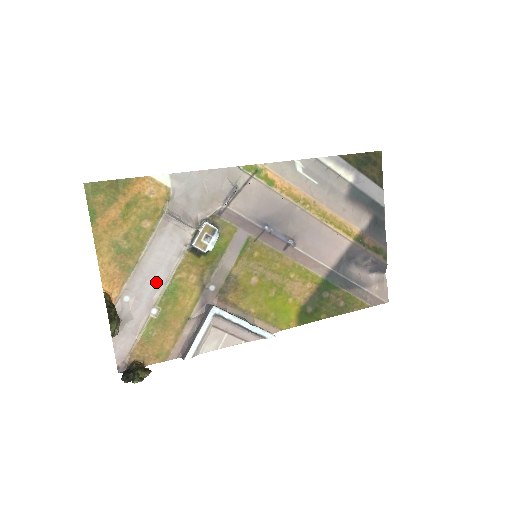
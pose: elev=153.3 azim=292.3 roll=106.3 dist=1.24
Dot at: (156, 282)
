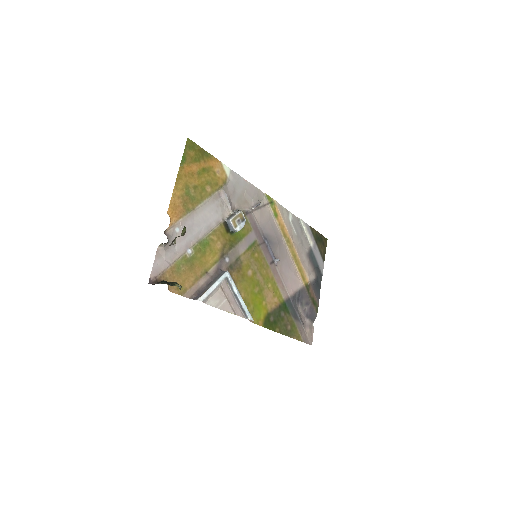
Dot at: (198, 231)
